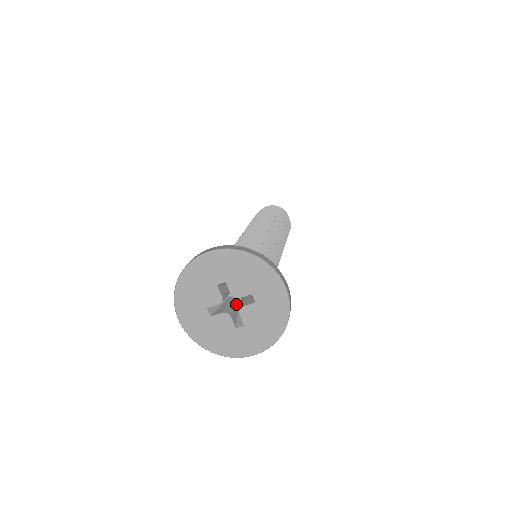
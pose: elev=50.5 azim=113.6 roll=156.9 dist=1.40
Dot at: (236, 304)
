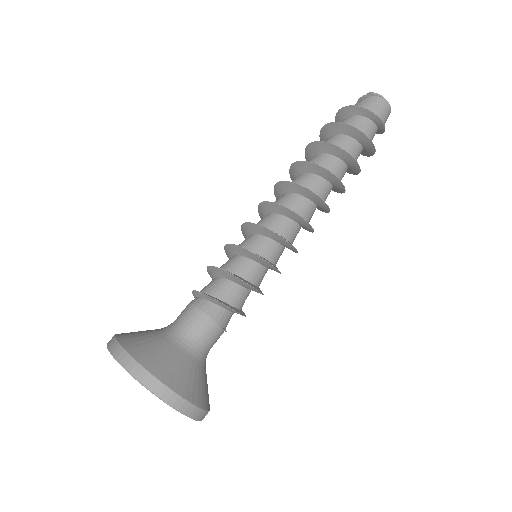
Dot at: occluded
